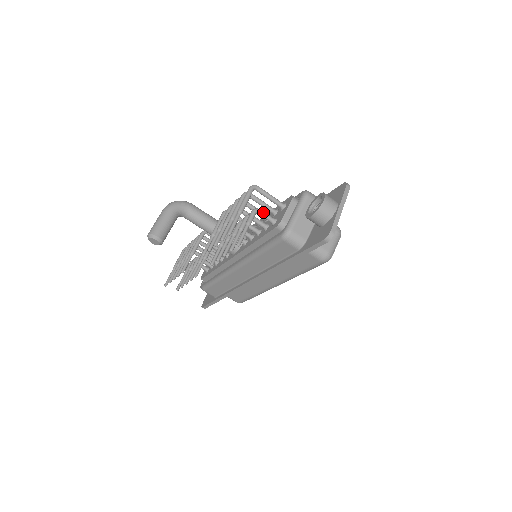
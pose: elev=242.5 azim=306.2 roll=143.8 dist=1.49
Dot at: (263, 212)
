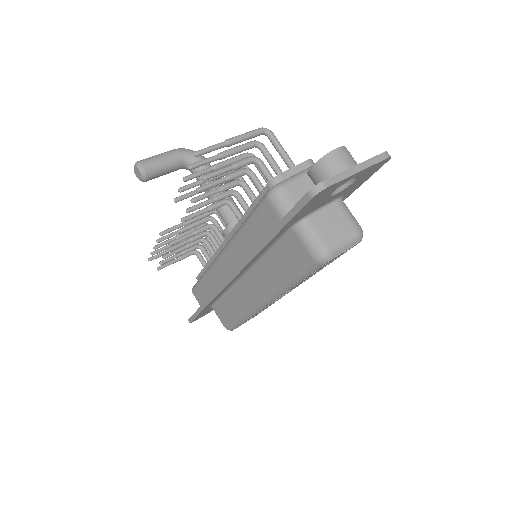
Dot at: (264, 165)
